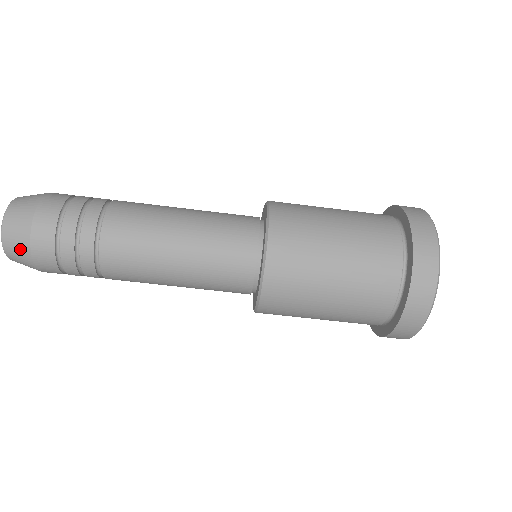
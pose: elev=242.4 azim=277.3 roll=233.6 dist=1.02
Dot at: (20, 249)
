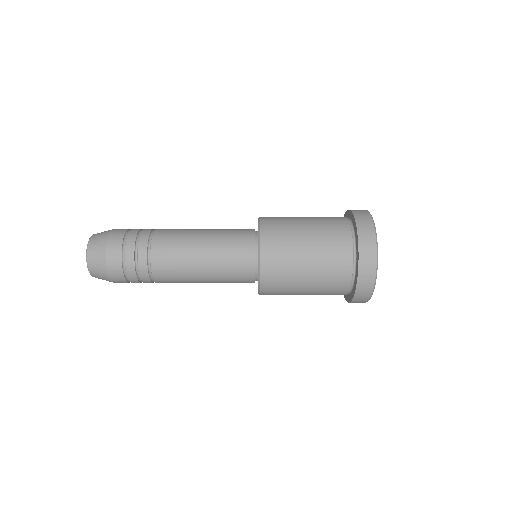
Dot at: (100, 271)
